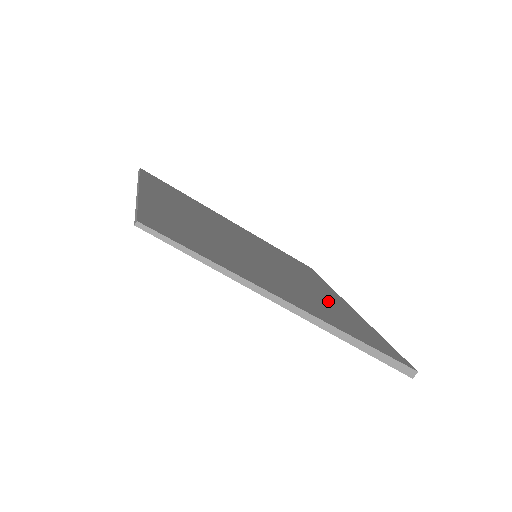
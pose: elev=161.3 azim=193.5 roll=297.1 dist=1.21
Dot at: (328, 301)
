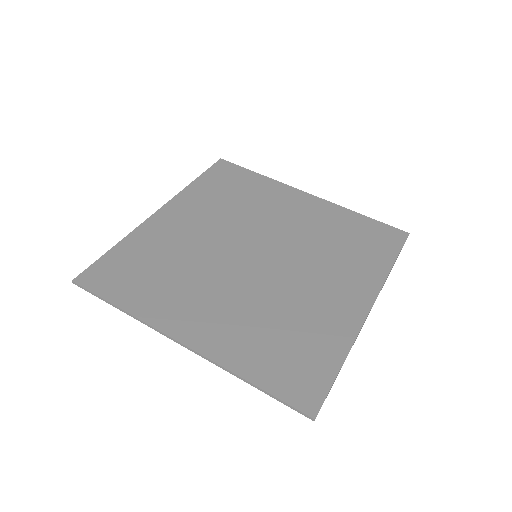
Dot at: (320, 231)
